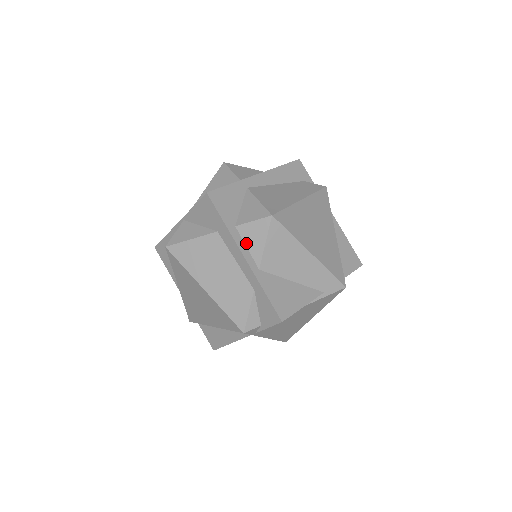
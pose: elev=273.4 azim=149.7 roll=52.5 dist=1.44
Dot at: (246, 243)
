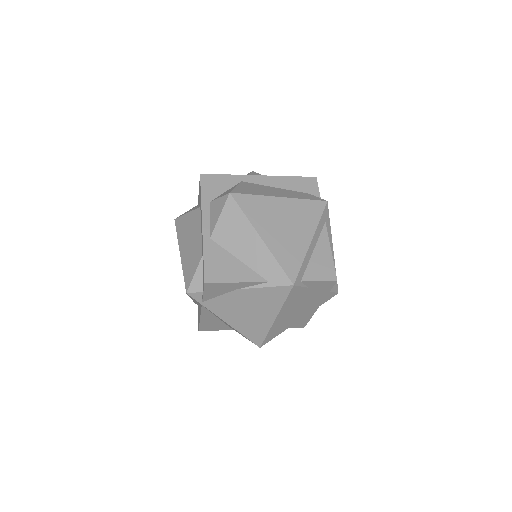
Dot at: (210, 216)
